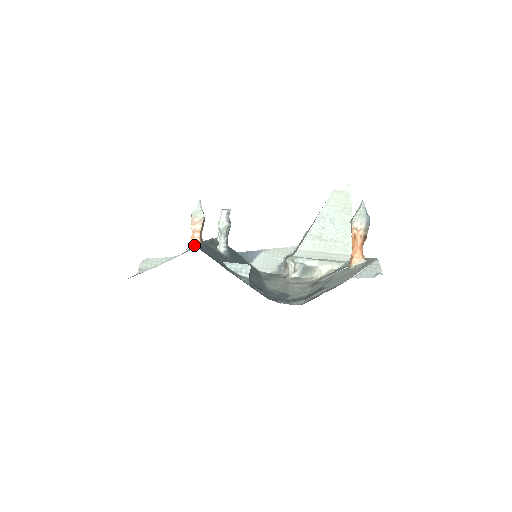
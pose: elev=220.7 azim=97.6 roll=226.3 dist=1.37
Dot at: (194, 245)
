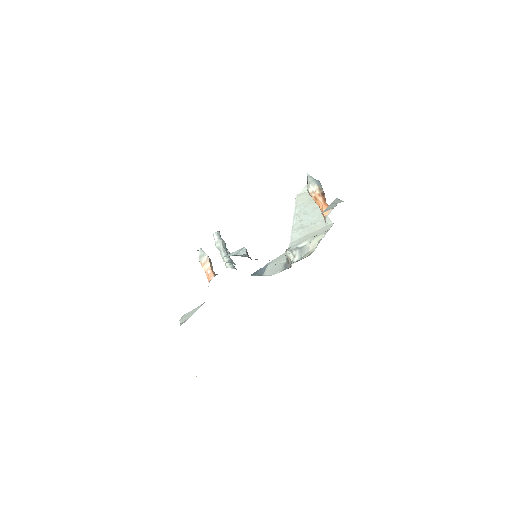
Dot at: occluded
